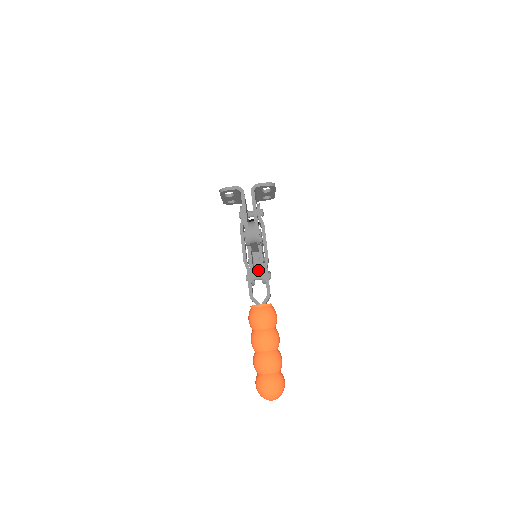
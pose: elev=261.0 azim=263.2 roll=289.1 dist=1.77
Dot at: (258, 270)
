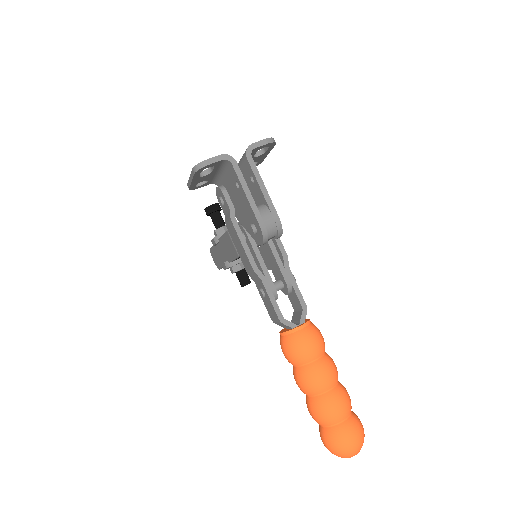
Dot at: (242, 274)
